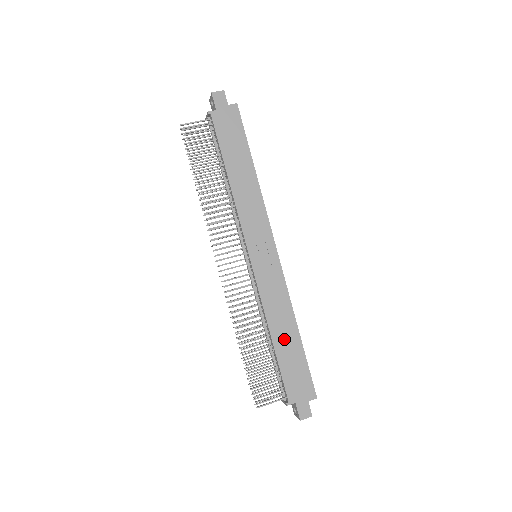
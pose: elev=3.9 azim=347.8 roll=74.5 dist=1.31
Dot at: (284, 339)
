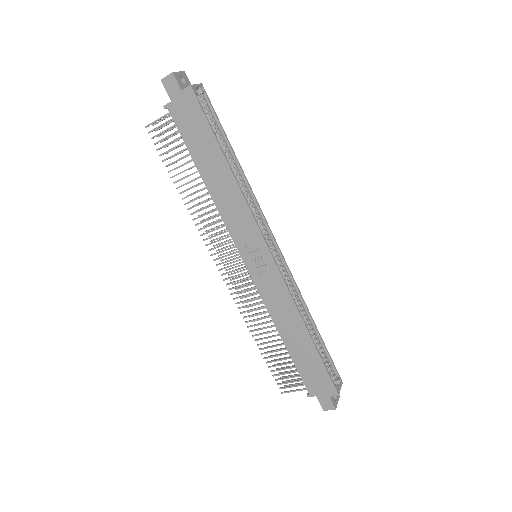
Dot at: (295, 341)
